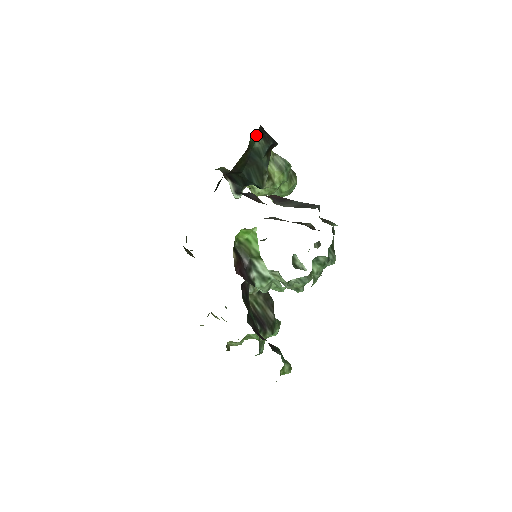
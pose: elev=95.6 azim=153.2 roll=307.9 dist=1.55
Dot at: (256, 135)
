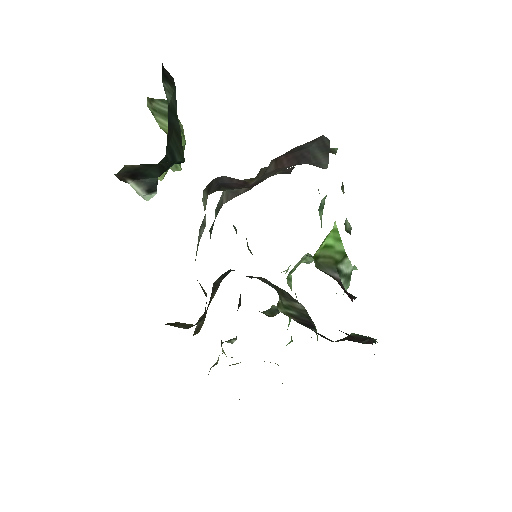
Dot at: occluded
